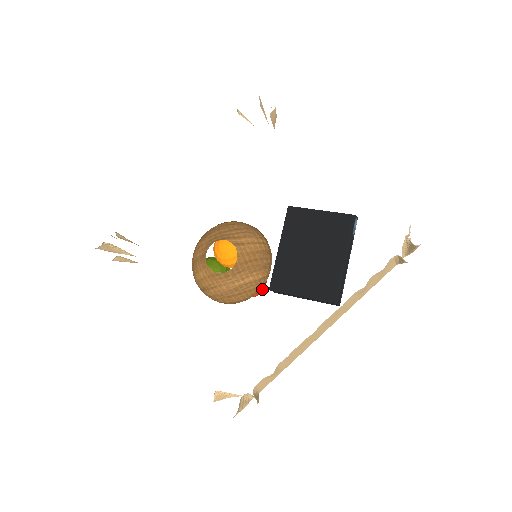
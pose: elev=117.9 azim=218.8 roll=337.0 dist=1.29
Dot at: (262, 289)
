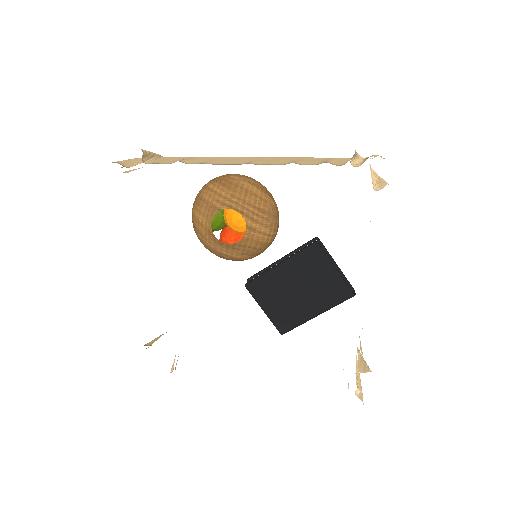
Dot at: occluded
